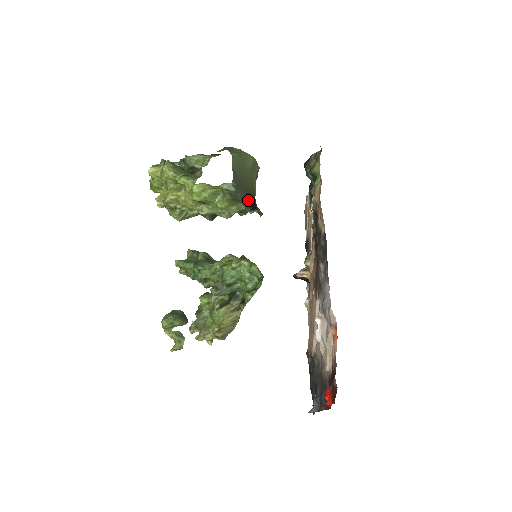
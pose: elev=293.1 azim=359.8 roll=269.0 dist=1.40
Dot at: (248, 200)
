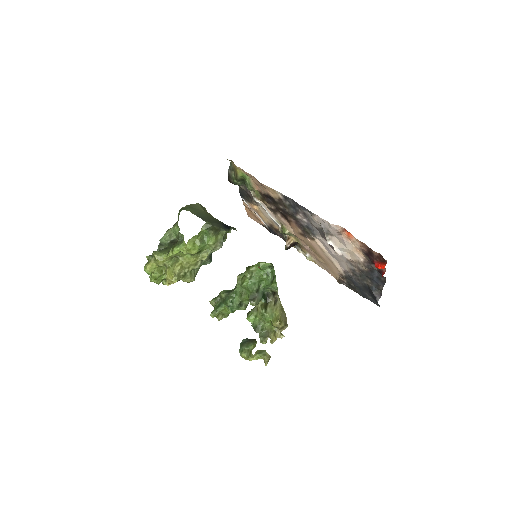
Dot at: (222, 226)
